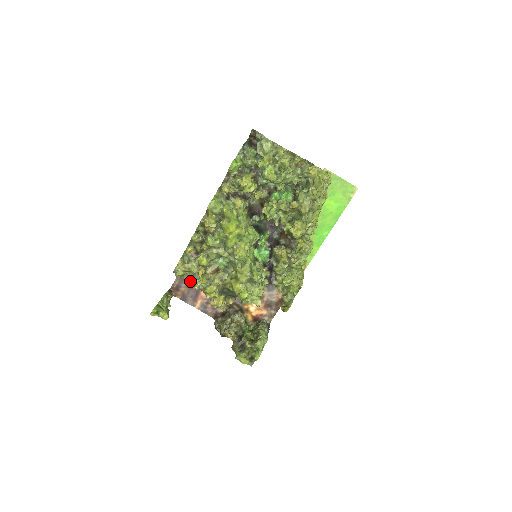
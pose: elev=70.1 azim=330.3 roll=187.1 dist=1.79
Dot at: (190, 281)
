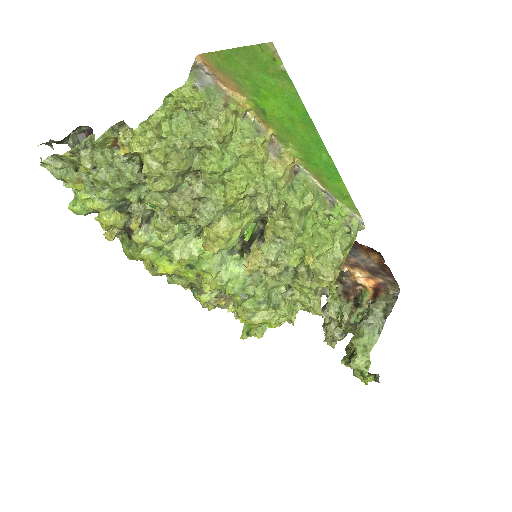
Dot at: occluded
